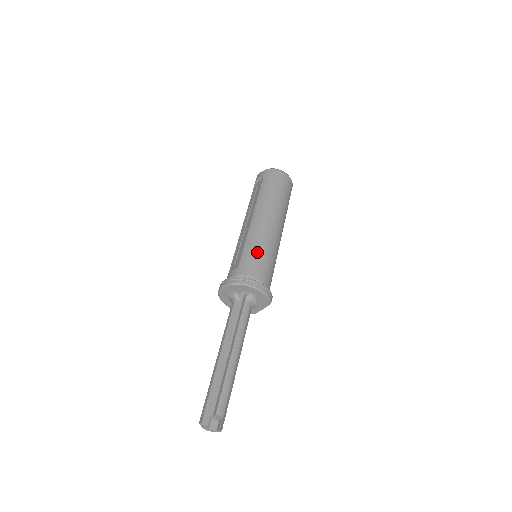
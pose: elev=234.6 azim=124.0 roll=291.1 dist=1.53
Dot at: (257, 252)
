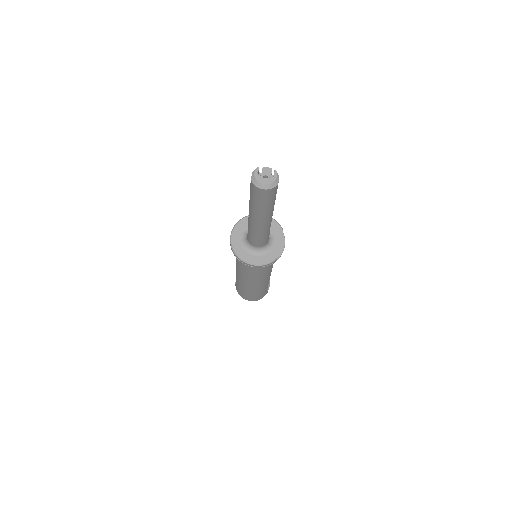
Dot at: occluded
